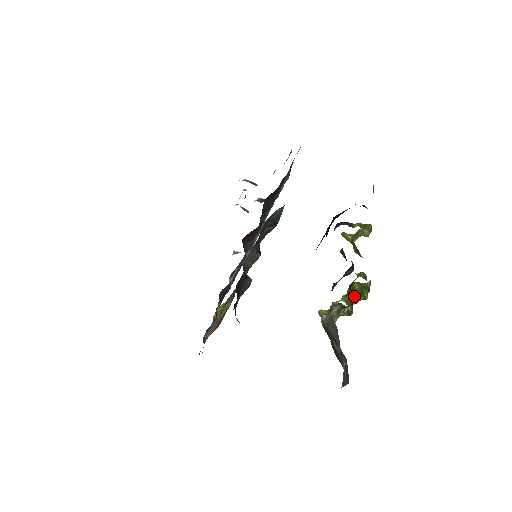
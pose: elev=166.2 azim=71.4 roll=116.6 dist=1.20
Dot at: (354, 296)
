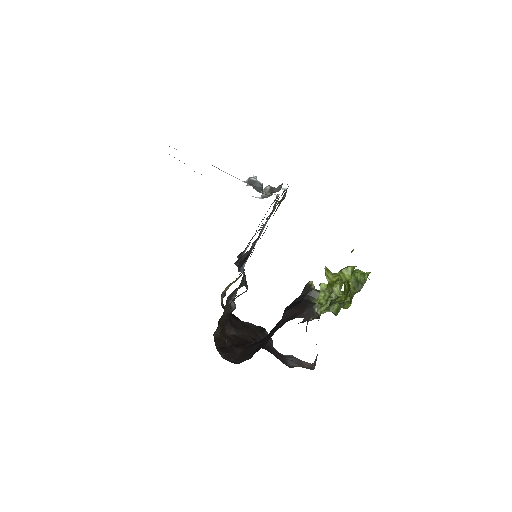
Dot at: (348, 288)
